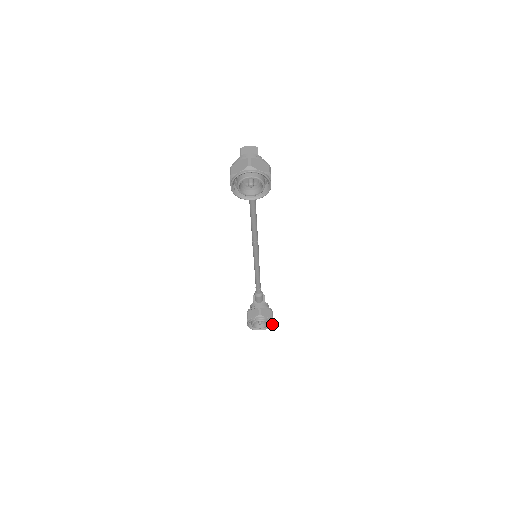
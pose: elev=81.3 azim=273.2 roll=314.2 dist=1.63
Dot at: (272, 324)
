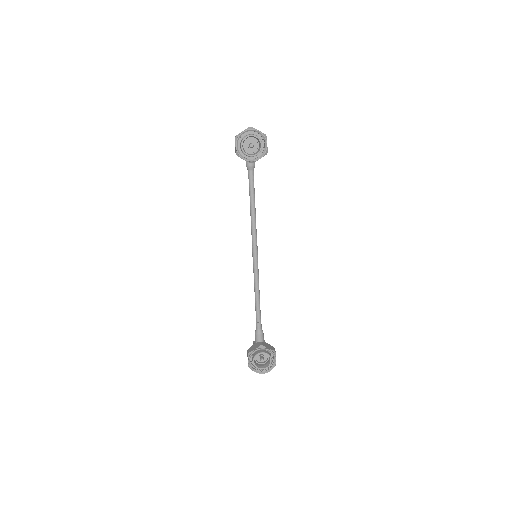
Dot at: (275, 361)
